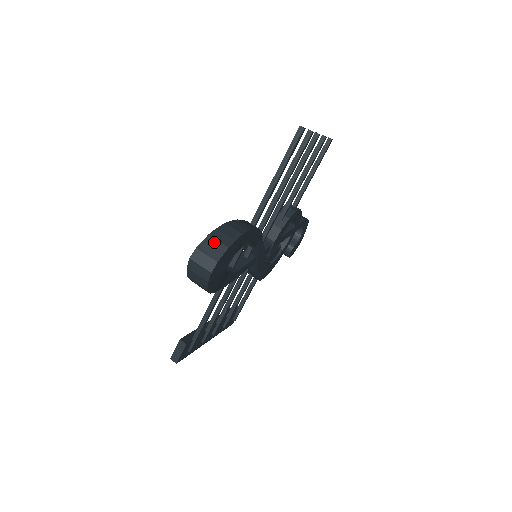
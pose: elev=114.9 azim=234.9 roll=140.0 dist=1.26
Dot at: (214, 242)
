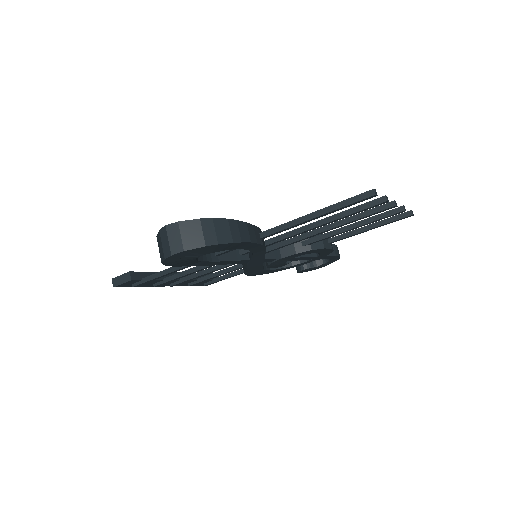
Dot at: (198, 230)
